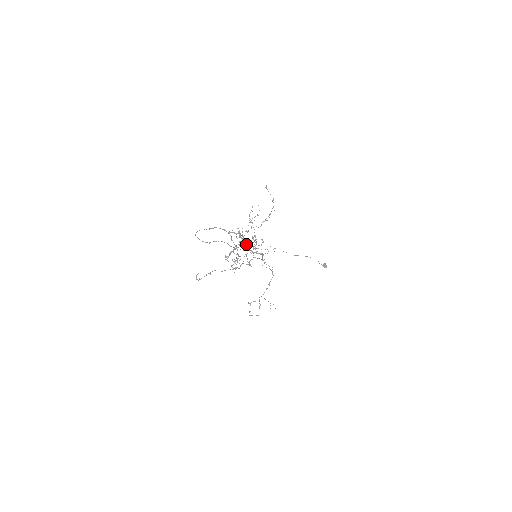
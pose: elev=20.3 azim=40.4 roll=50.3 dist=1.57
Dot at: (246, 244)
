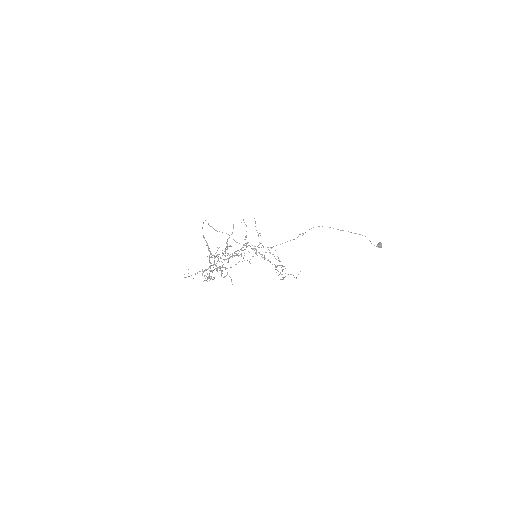
Dot at: (216, 269)
